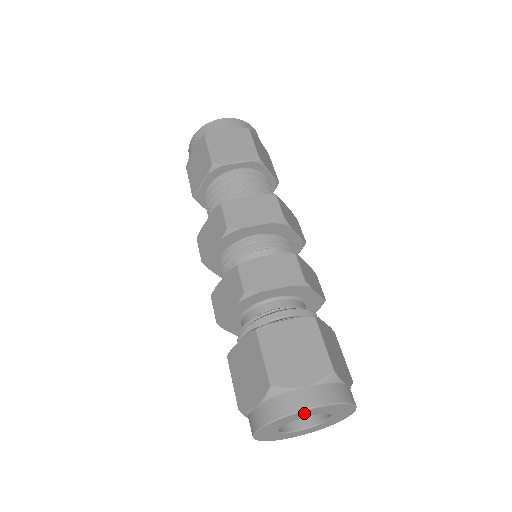
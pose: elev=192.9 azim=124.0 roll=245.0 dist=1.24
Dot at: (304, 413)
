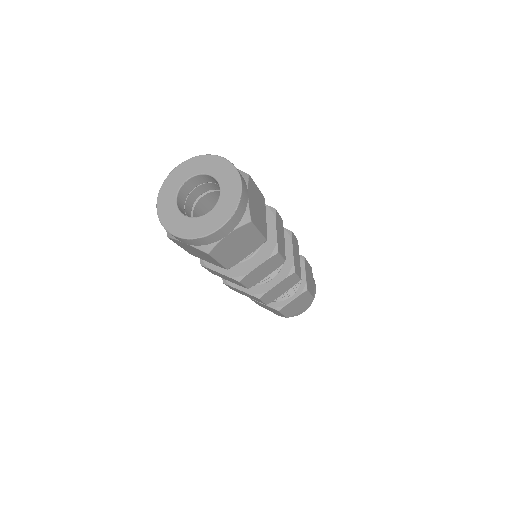
Dot at: (177, 174)
